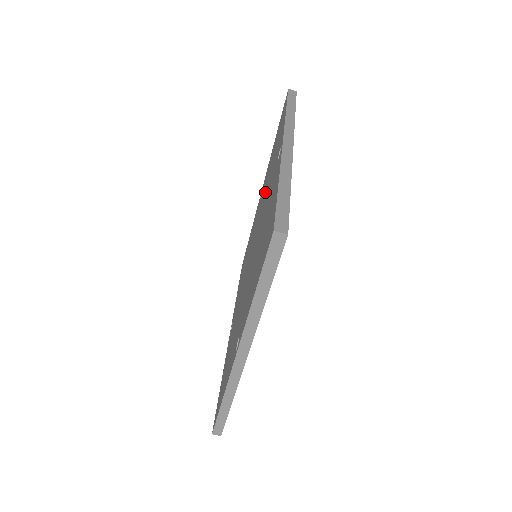
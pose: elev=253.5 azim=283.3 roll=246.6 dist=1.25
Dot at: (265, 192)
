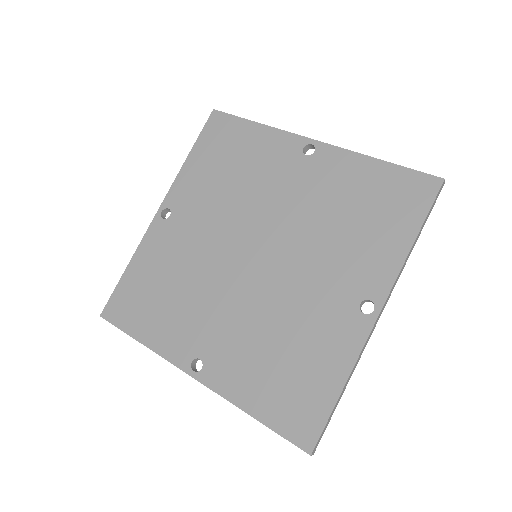
Dot at: (320, 231)
